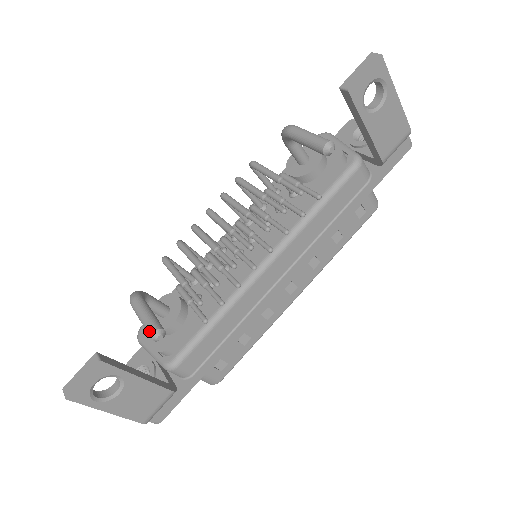
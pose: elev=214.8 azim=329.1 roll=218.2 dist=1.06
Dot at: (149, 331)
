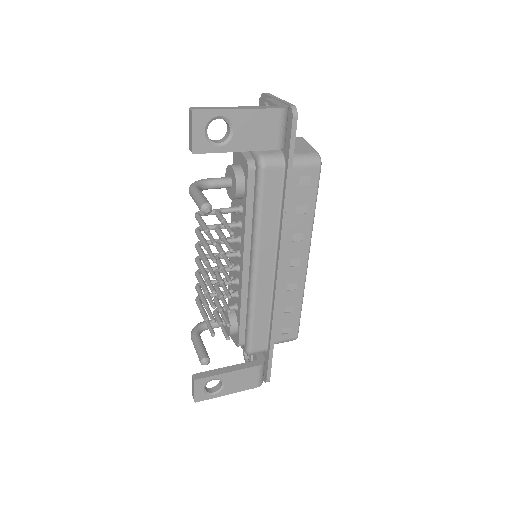
Dot at: (200, 361)
